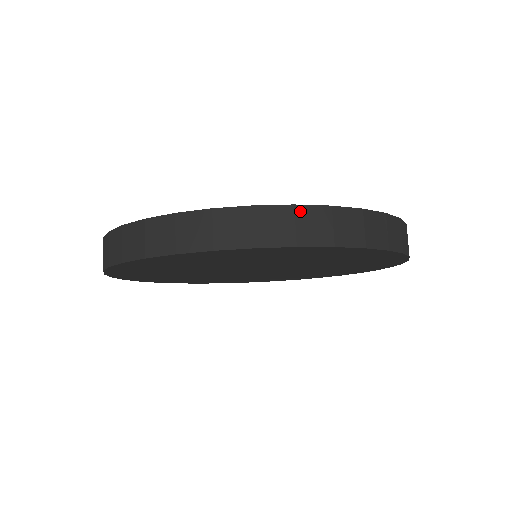
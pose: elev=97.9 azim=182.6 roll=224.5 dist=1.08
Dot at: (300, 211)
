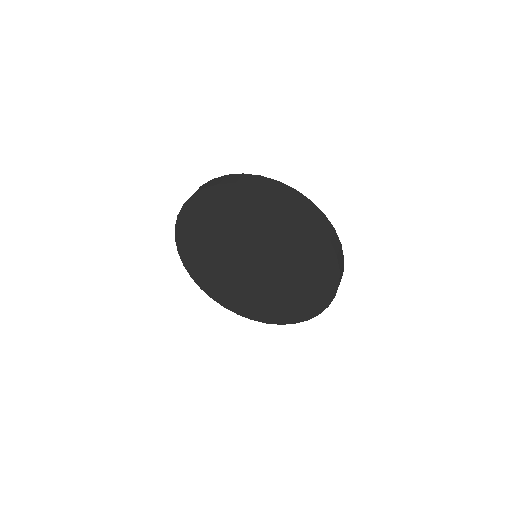
Dot at: (262, 178)
